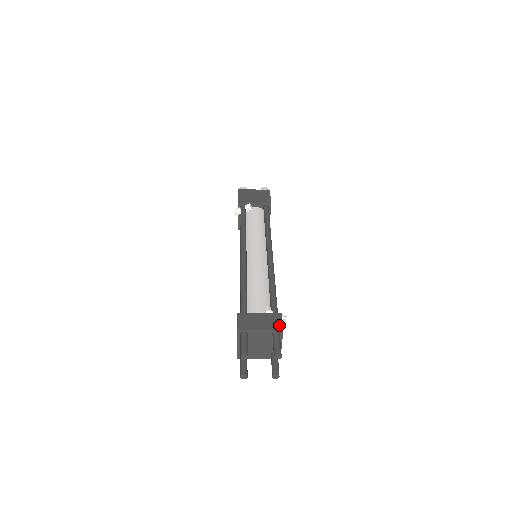
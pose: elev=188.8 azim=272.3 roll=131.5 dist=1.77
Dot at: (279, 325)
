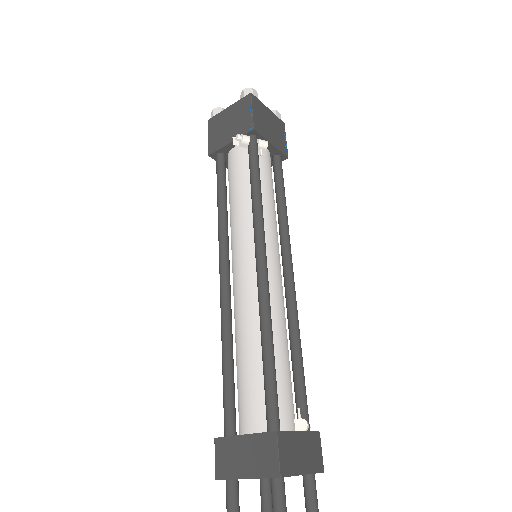
Dot at: (320, 462)
